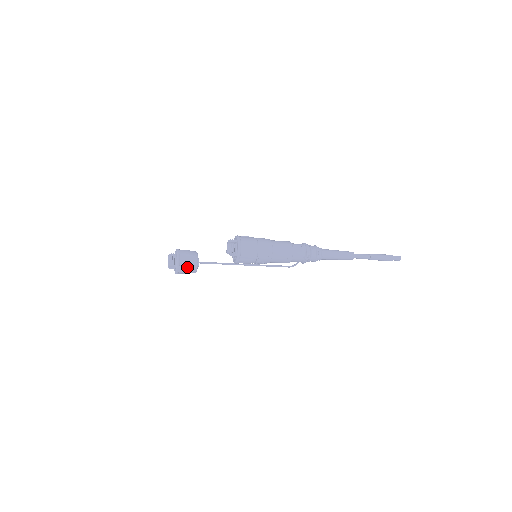
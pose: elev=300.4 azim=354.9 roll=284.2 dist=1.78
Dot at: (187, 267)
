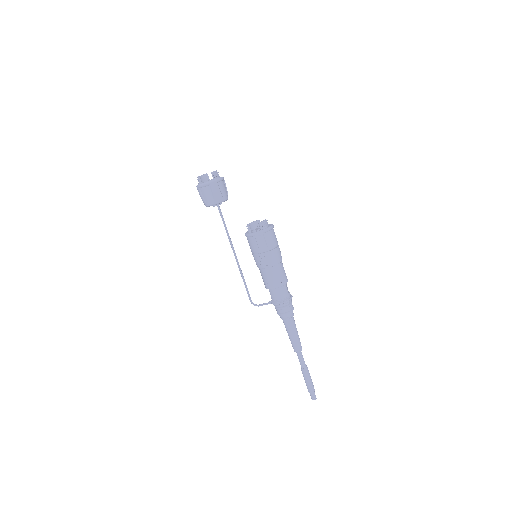
Dot at: (219, 191)
